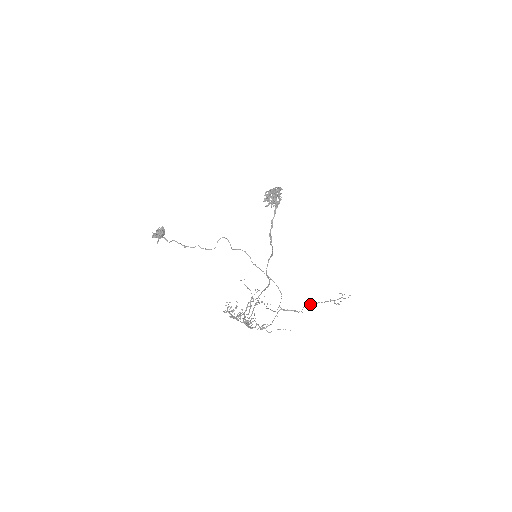
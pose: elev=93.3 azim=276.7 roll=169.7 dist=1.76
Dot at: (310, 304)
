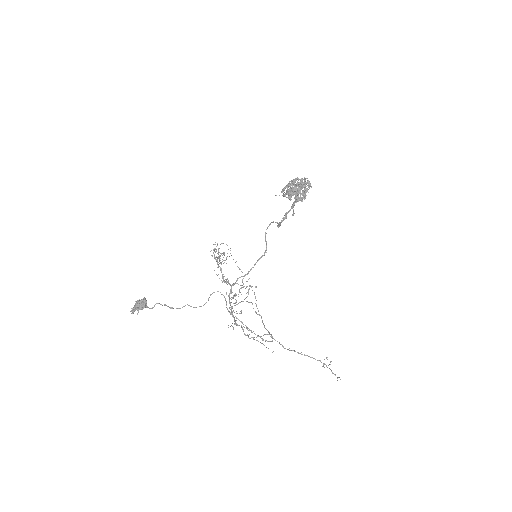
Dot at: (299, 353)
